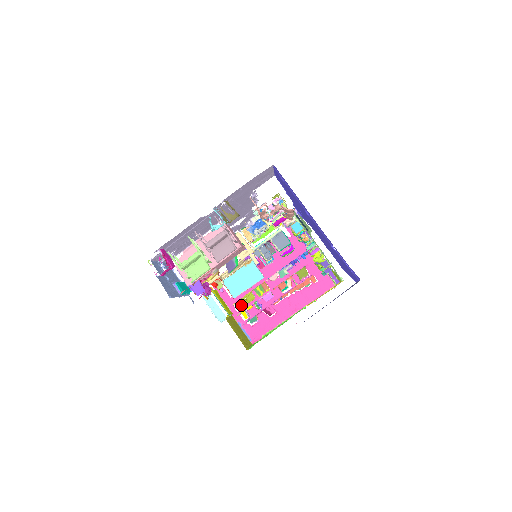
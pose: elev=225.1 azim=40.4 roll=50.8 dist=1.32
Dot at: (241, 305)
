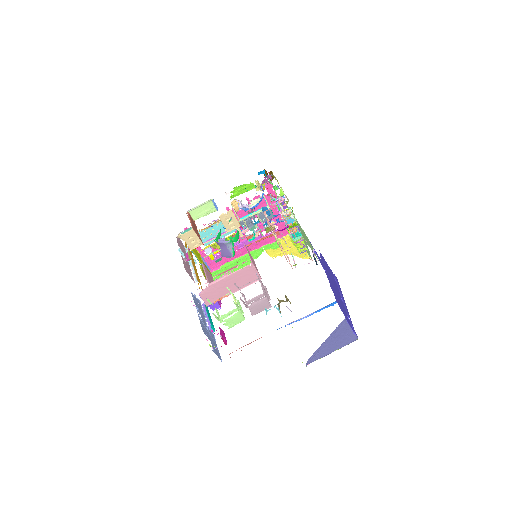
Dot at: (210, 250)
